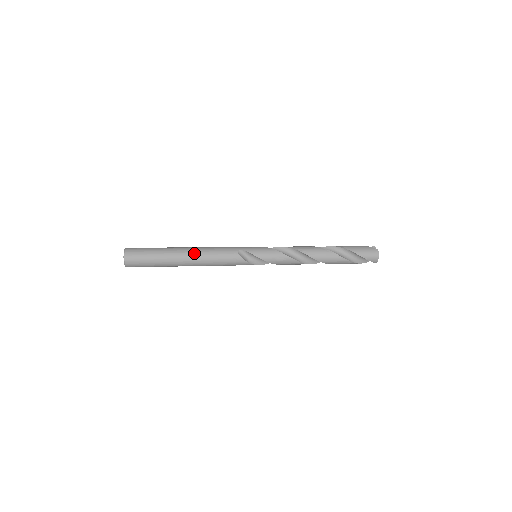
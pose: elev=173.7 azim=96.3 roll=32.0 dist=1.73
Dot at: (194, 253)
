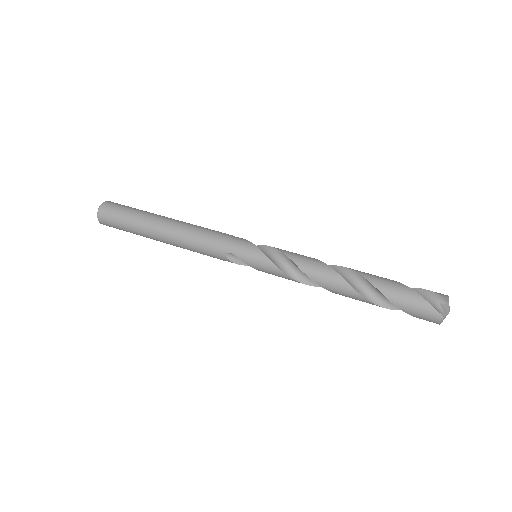
Dot at: (172, 240)
